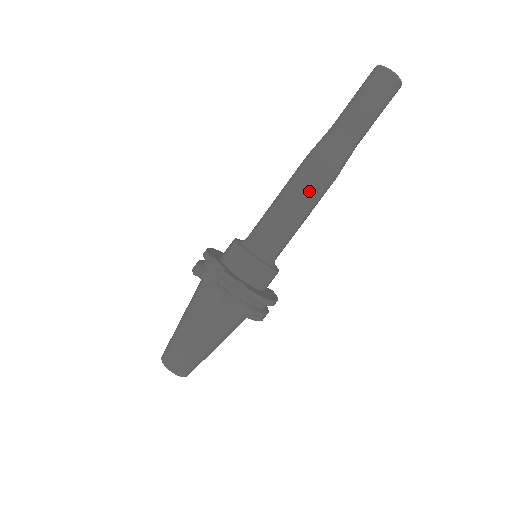
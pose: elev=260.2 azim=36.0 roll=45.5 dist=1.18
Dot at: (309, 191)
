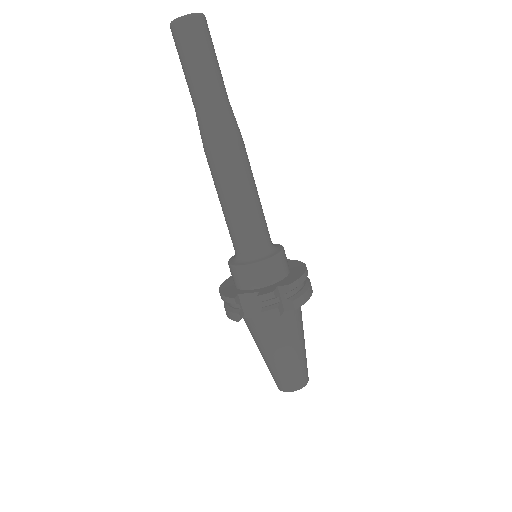
Dot at: (240, 173)
